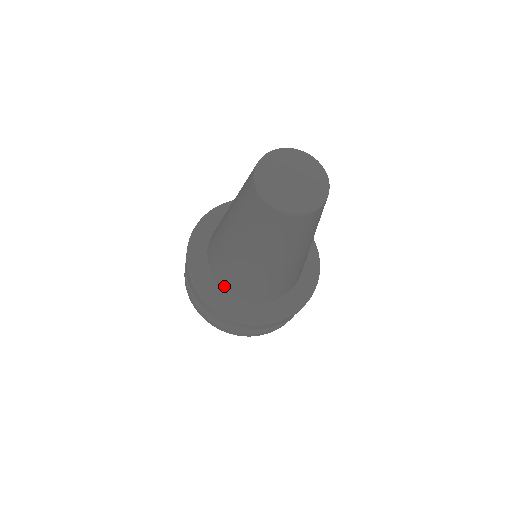
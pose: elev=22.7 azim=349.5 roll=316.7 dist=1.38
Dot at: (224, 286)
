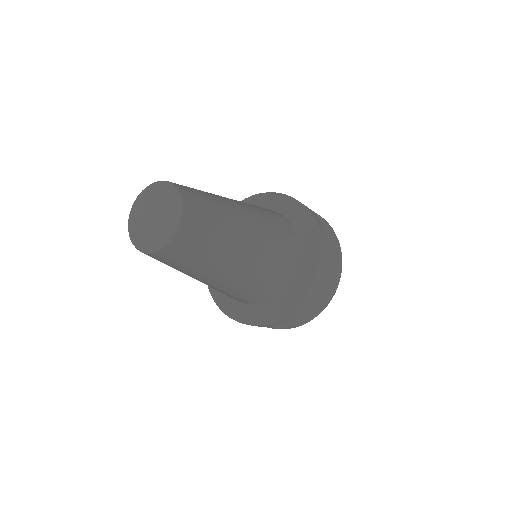
Dot at: occluded
